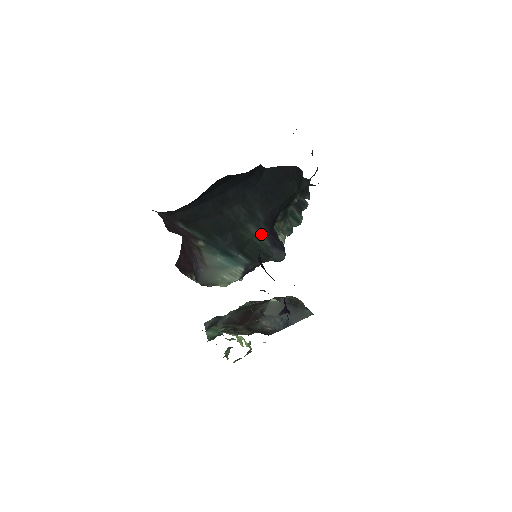
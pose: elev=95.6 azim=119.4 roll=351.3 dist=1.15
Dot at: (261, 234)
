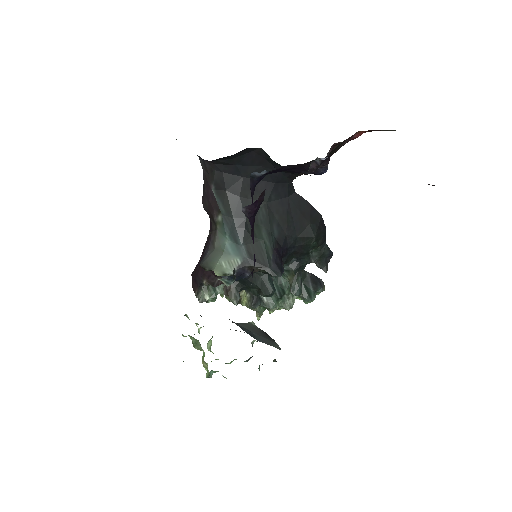
Dot at: (269, 243)
